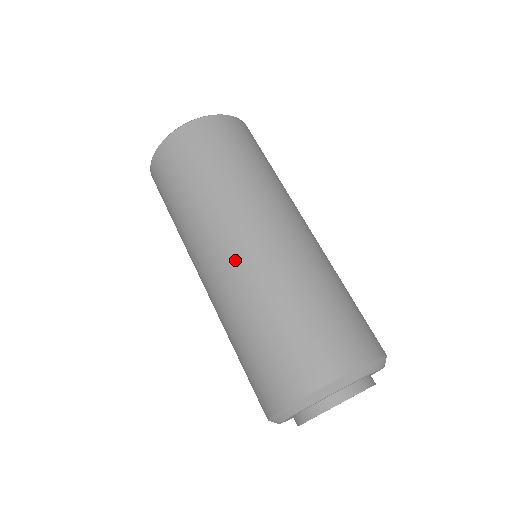
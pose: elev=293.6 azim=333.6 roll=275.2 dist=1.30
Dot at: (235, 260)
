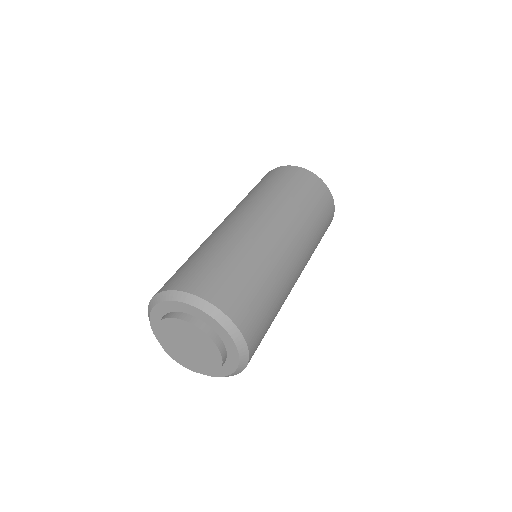
Dot at: occluded
